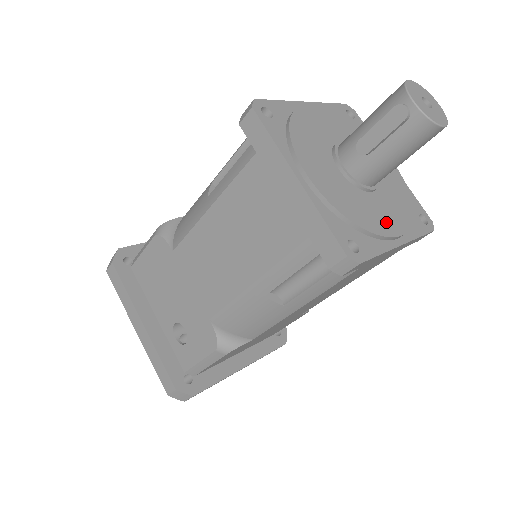
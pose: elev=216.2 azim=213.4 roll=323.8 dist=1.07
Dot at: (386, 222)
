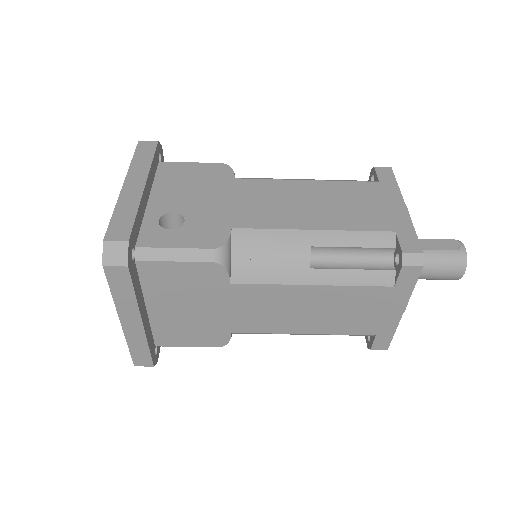
Dot at: occluded
